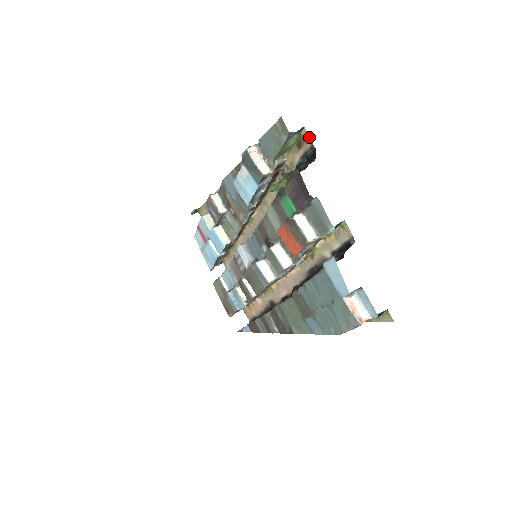
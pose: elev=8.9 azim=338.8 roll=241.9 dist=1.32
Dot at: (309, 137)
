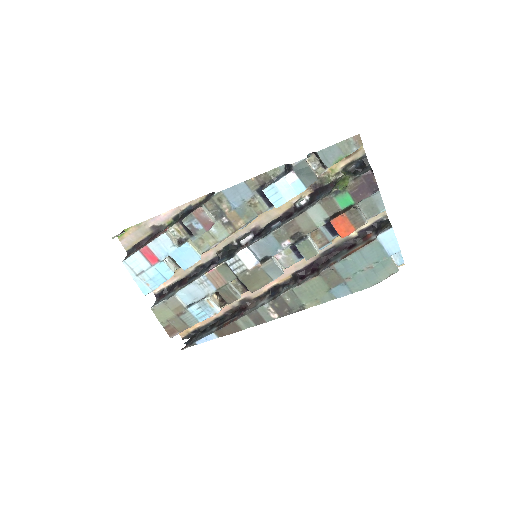
Dot at: (363, 149)
